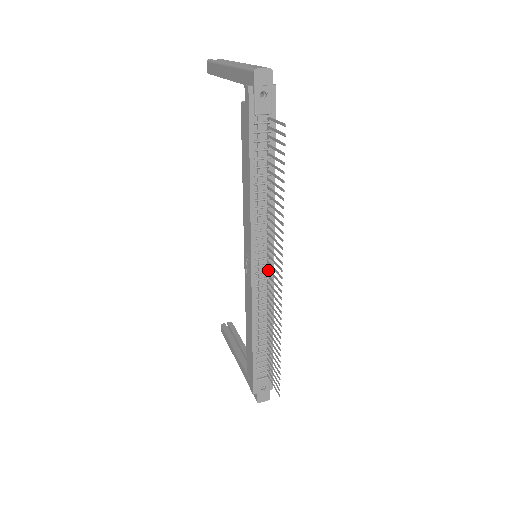
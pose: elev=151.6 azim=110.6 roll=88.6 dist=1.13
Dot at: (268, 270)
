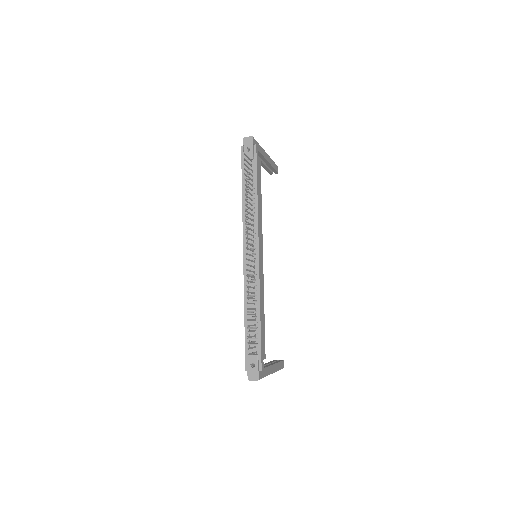
Dot at: (253, 257)
